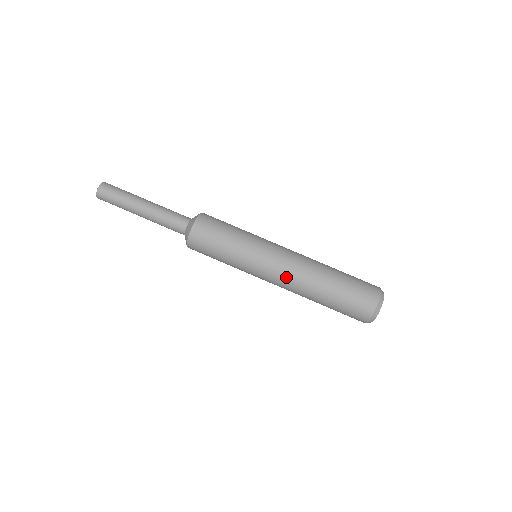
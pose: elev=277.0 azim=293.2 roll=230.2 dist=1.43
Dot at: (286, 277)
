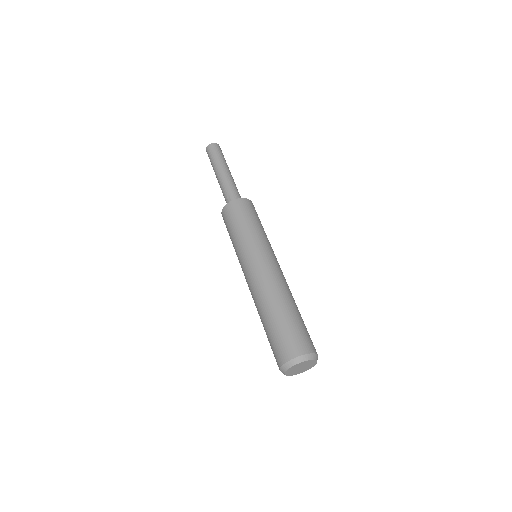
Dot at: (251, 284)
